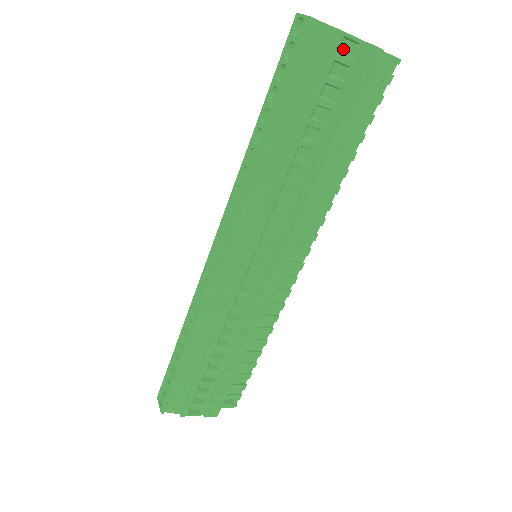
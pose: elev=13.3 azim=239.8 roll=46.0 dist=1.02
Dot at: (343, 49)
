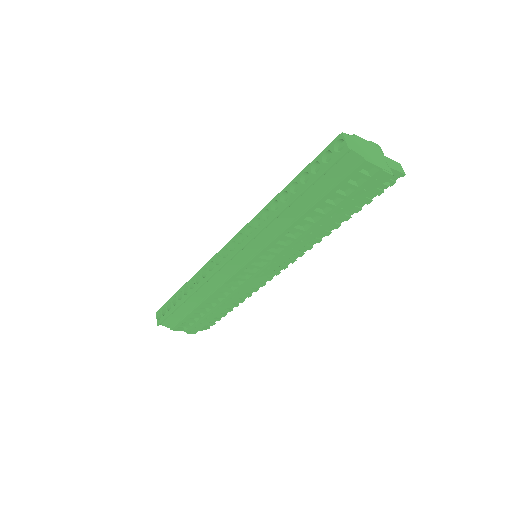
Dot at: (365, 167)
